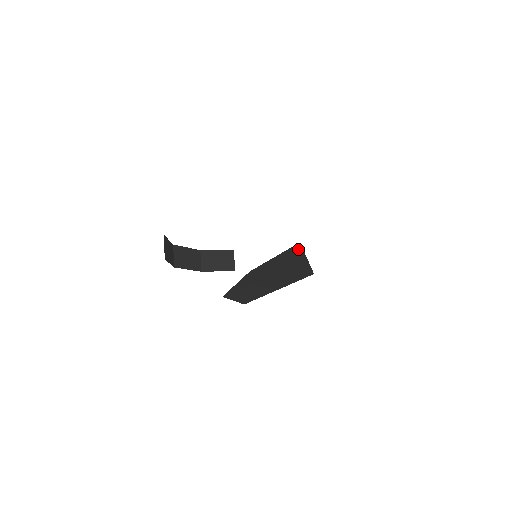
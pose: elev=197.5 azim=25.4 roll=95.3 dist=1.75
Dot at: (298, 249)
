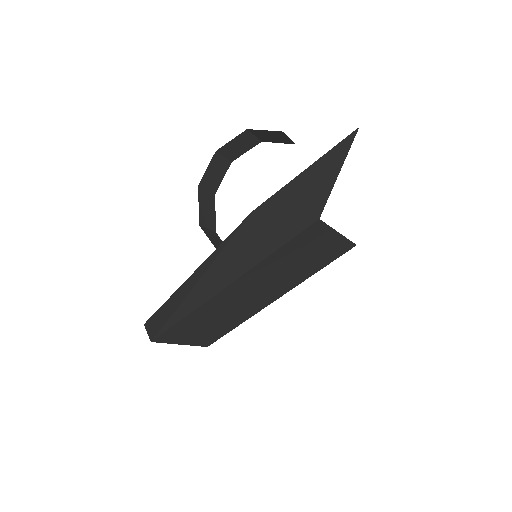
Dot at: (347, 145)
